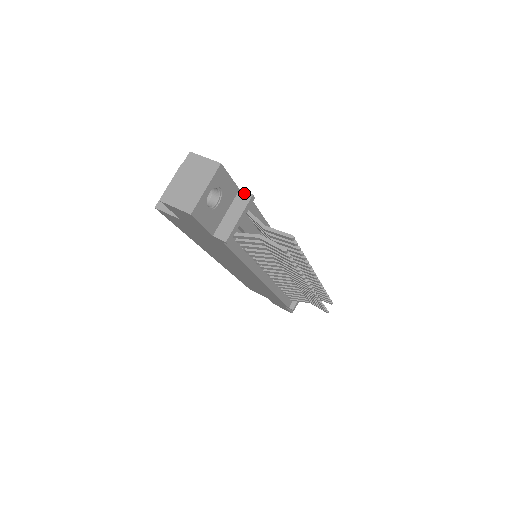
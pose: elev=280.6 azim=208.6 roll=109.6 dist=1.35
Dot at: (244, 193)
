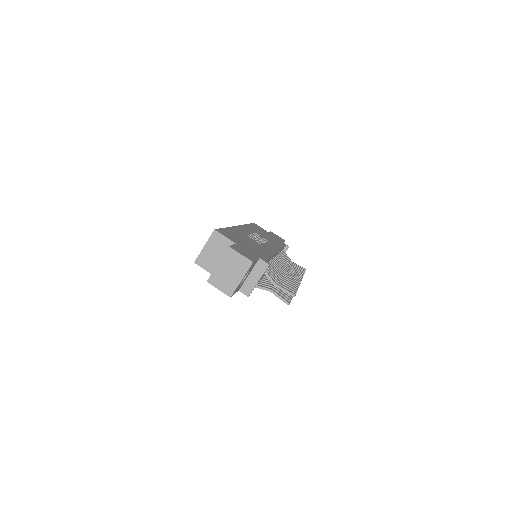
Dot at: (263, 262)
